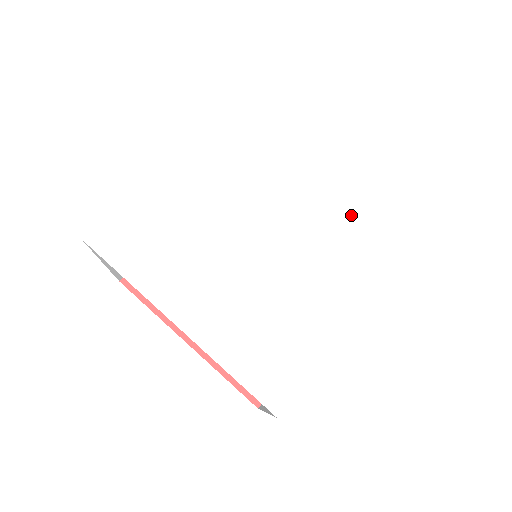
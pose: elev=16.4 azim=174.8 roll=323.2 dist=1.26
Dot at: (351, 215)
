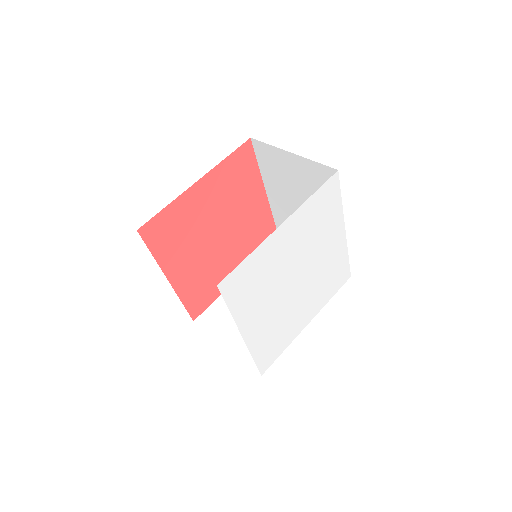
Dot at: (313, 225)
